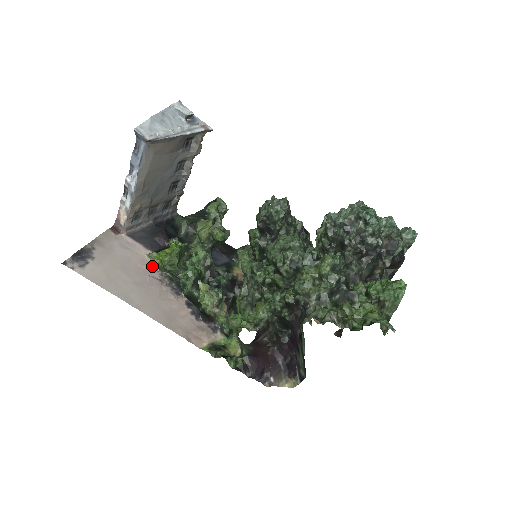
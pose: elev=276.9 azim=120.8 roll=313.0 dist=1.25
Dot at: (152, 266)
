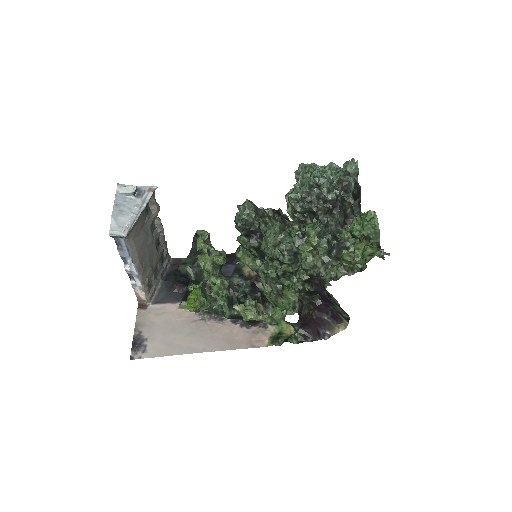
Dot at: (188, 313)
